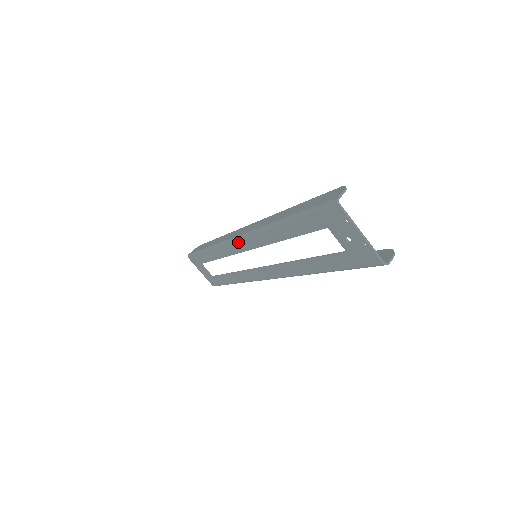
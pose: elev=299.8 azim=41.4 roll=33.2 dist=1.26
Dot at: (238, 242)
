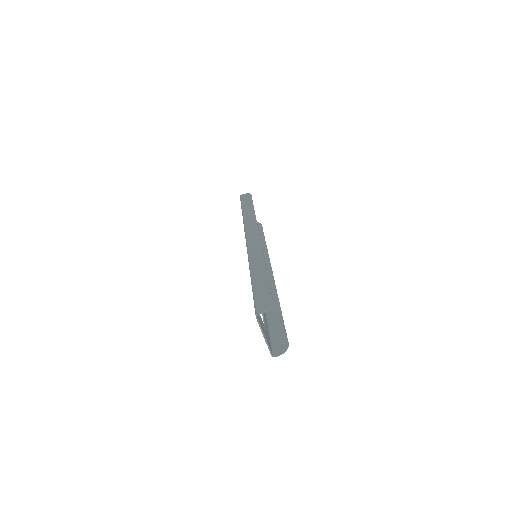
Dot at: occluded
